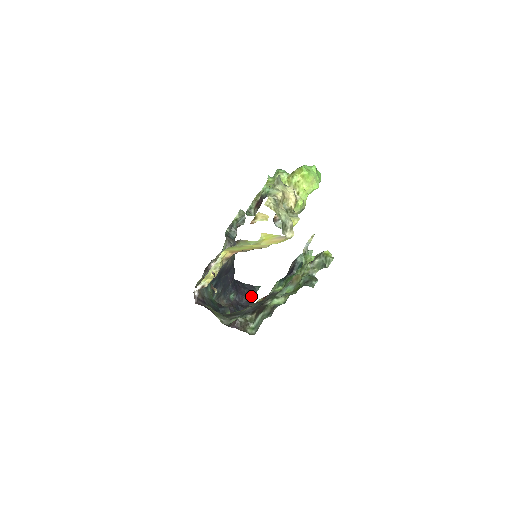
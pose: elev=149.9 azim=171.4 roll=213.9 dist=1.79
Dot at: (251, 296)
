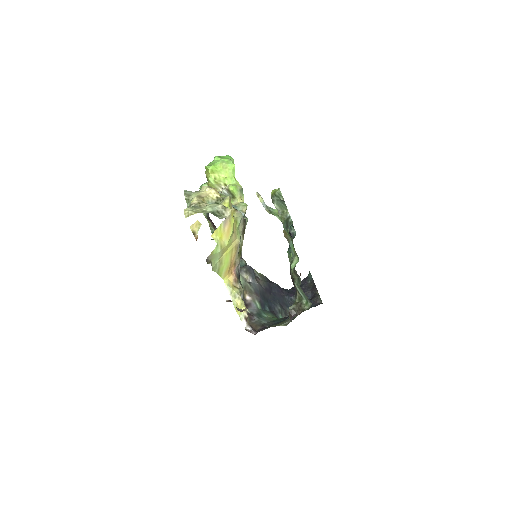
Dot at: (311, 286)
